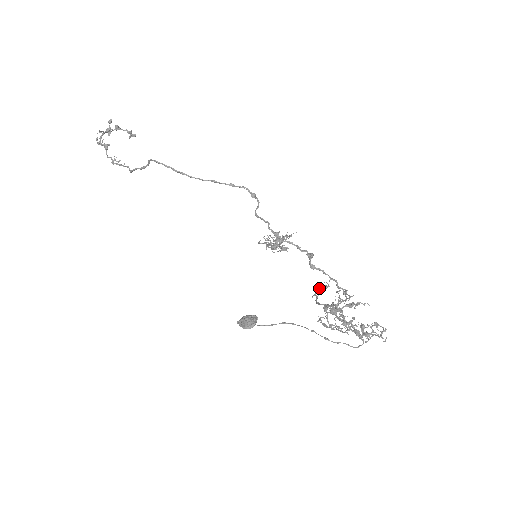
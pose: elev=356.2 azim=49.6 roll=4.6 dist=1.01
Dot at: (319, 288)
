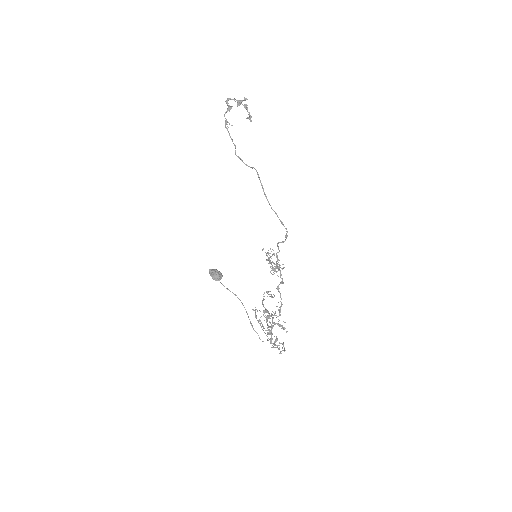
Dot at: (267, 292)
